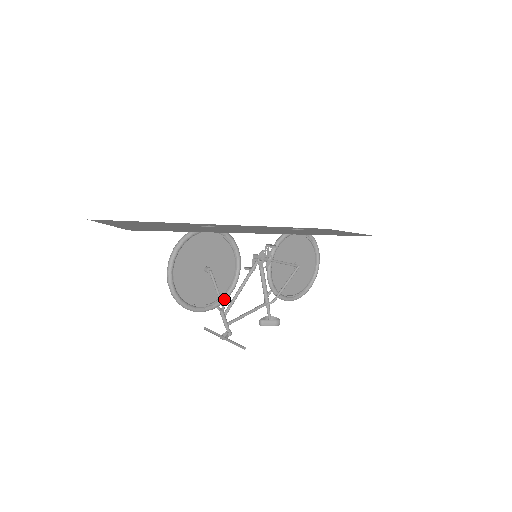
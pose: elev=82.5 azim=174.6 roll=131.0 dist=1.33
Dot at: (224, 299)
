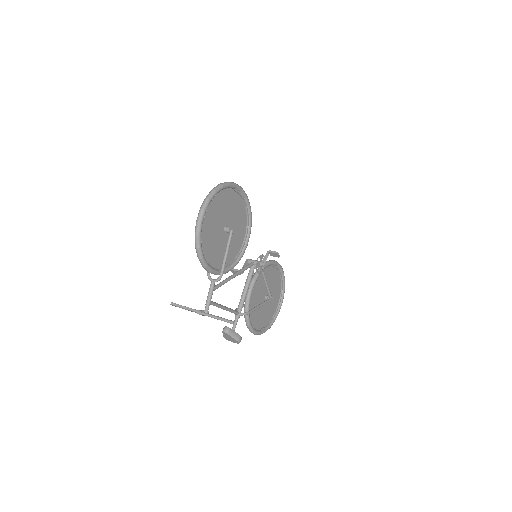
Dot at: occluded
